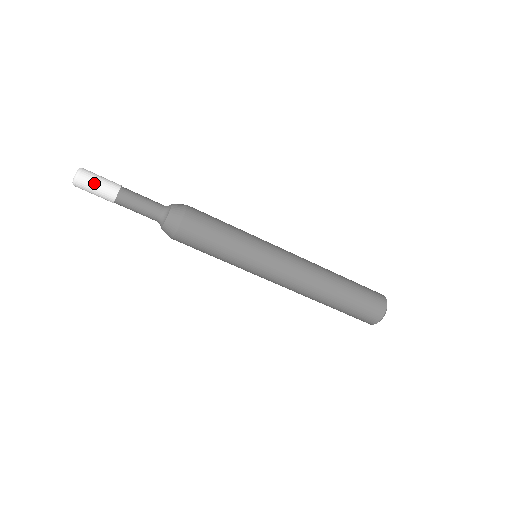
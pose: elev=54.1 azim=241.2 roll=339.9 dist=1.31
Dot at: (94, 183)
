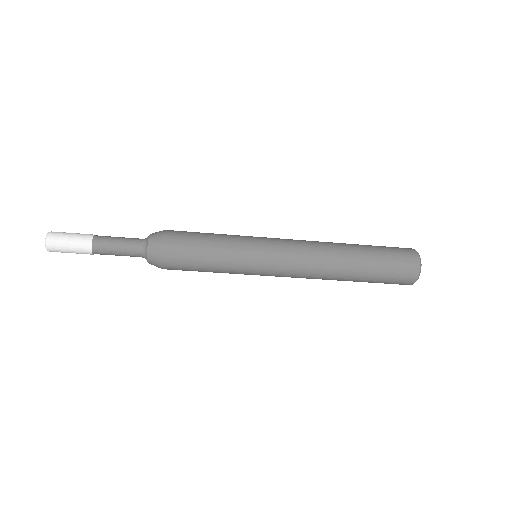
Dot at: (65, 248)
